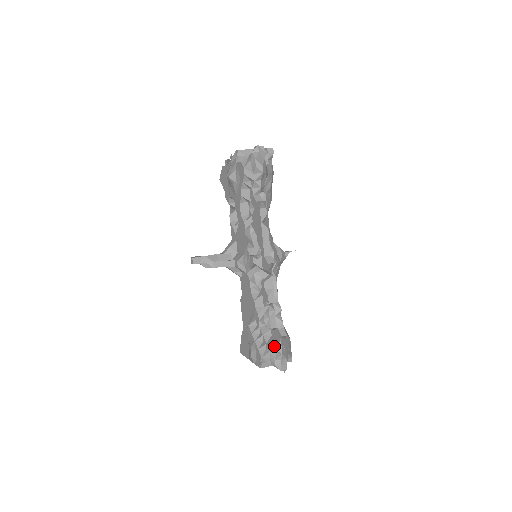
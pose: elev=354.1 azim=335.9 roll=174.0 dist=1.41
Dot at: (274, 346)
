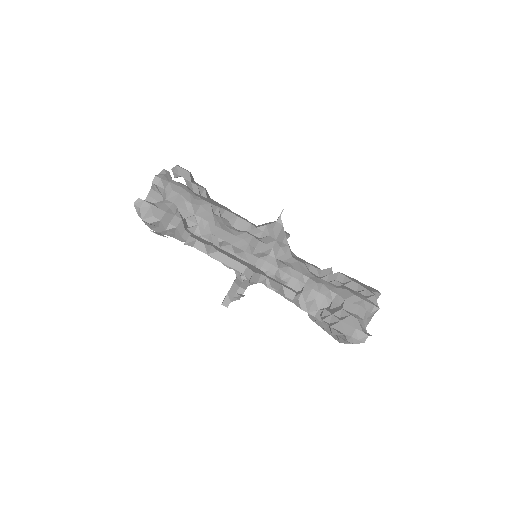
Dot at: (332, 333)
